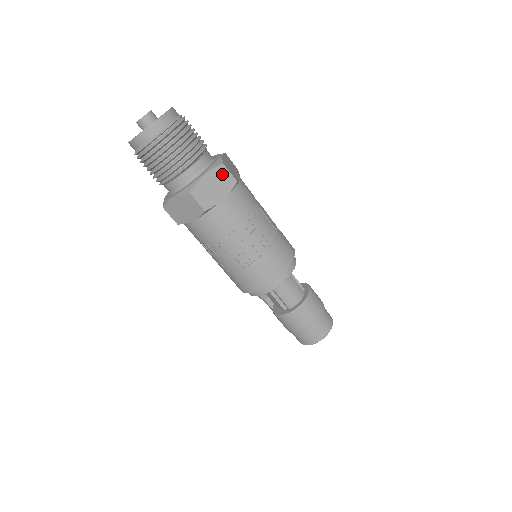
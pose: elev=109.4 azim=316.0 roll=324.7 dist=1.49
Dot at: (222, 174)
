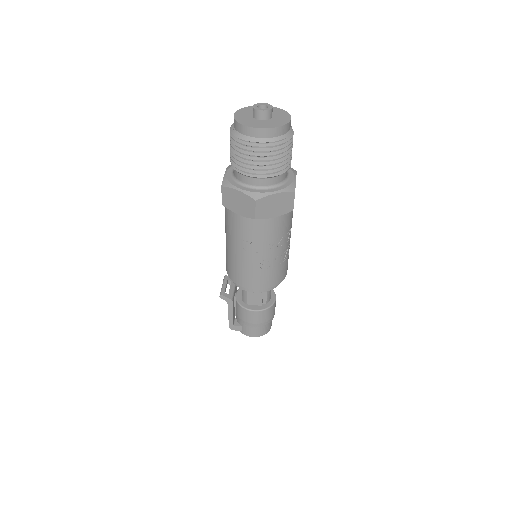
Dot at: occluded
